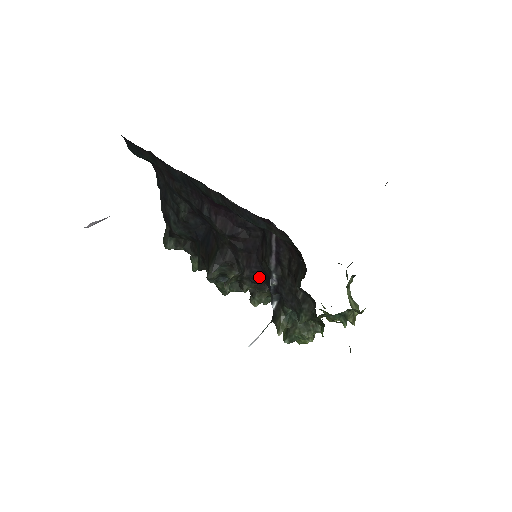
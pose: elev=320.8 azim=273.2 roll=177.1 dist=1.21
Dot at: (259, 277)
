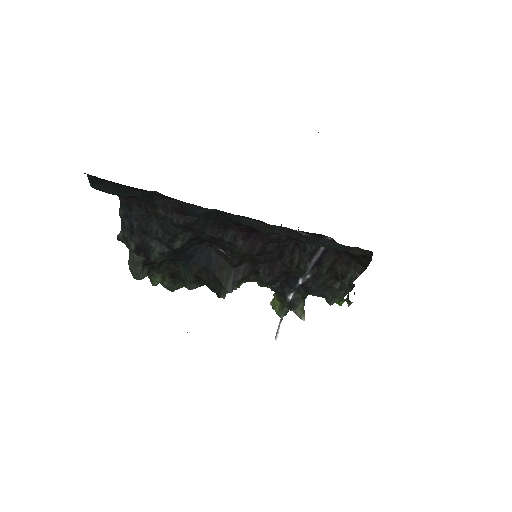
Dot at: (280, 279)
